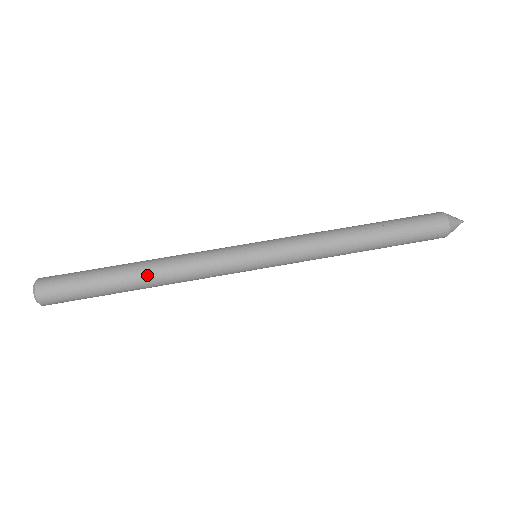
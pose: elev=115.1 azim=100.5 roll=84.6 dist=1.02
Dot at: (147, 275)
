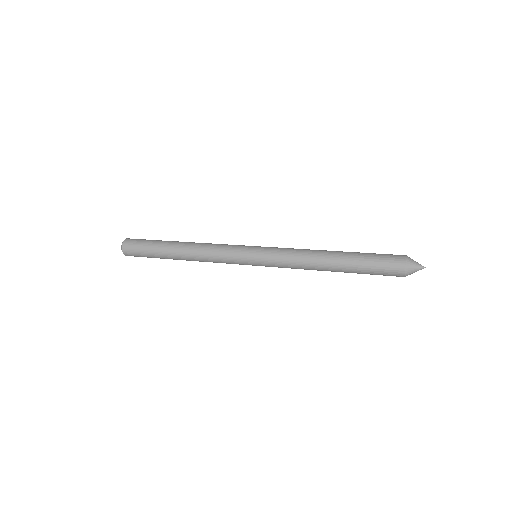
Dot at: (187, 242)
